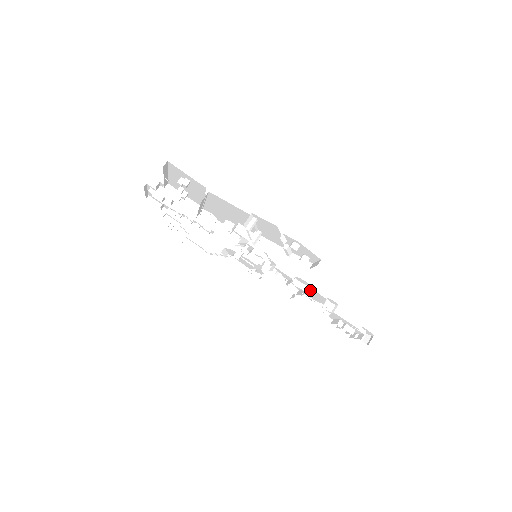
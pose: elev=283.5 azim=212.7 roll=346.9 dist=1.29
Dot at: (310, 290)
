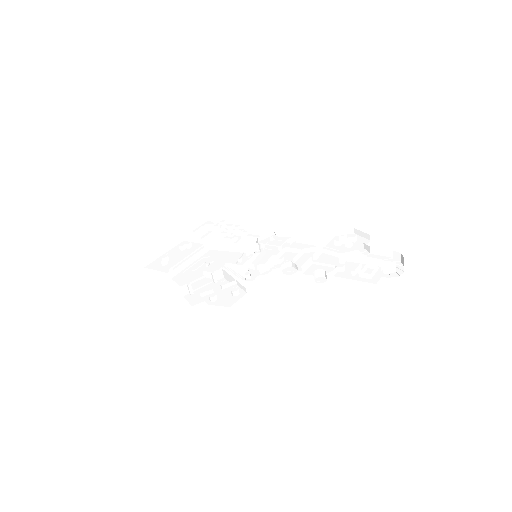
Dot at: (302, 267)
